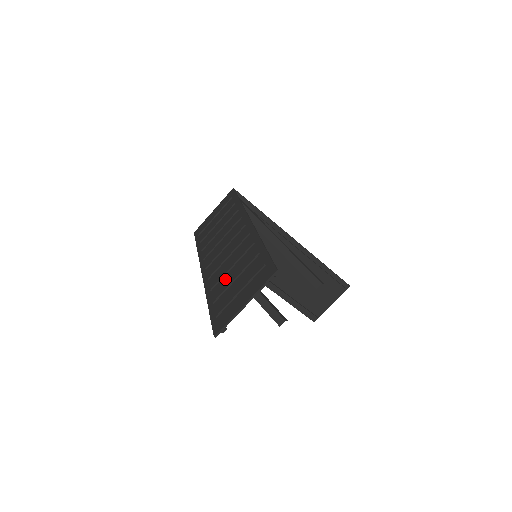
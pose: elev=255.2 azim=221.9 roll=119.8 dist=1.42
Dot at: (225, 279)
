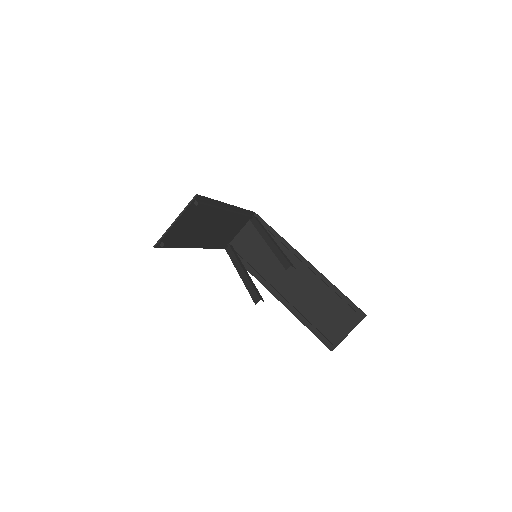
Dot at: (191, 231)
